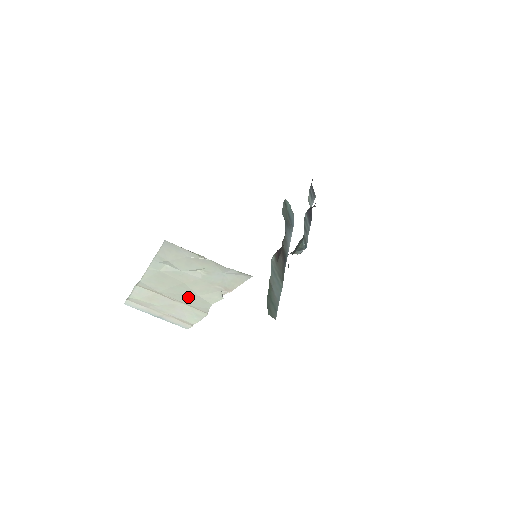
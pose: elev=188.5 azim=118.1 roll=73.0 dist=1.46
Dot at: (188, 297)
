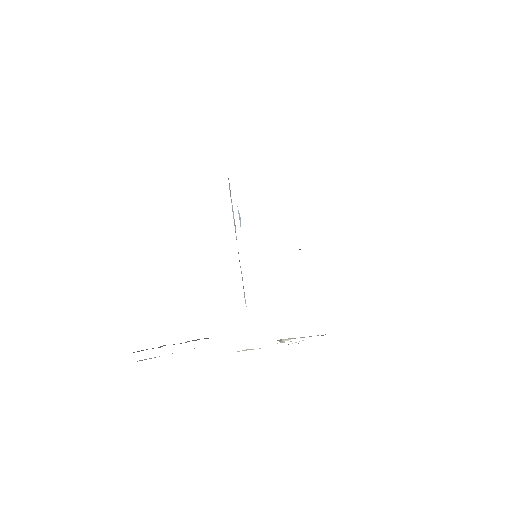
Dot at: occluded
